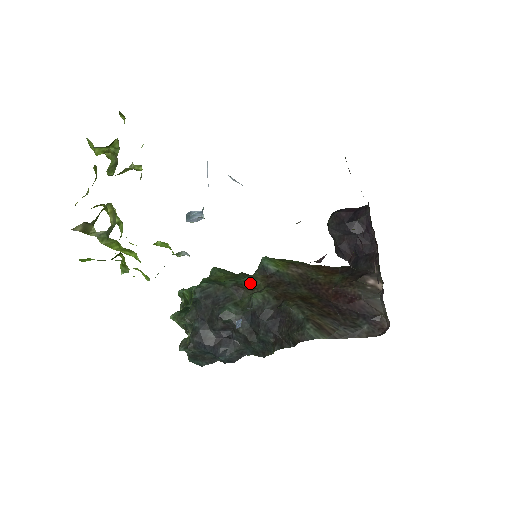
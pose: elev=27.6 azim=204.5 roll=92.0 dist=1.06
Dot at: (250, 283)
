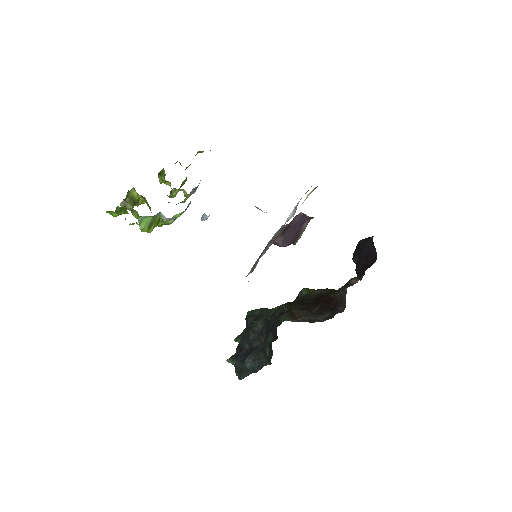
Dot at: occluded
